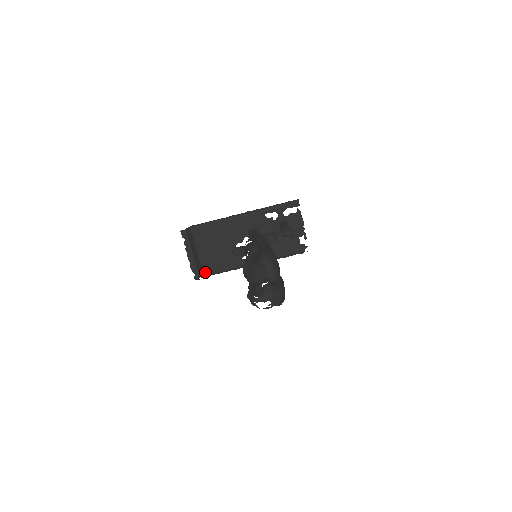
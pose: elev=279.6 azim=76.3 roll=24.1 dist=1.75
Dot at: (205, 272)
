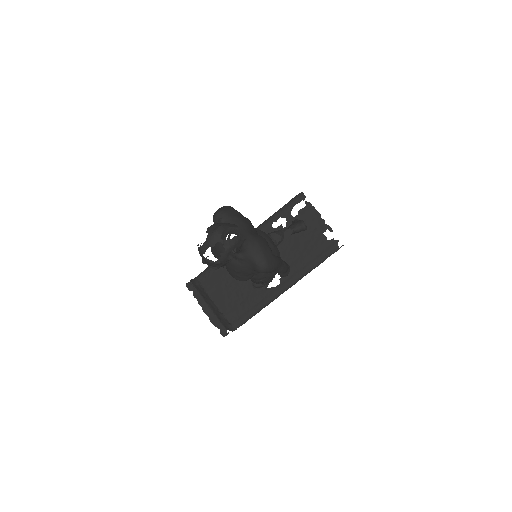
Dot at: (233, 323)
